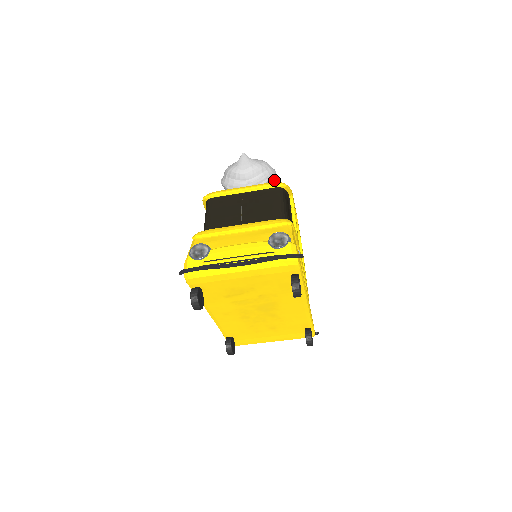
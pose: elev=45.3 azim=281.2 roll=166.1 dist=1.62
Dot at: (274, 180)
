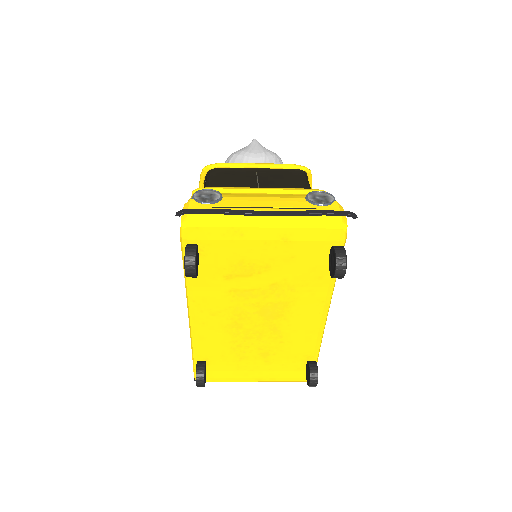
Dot at: occluded
